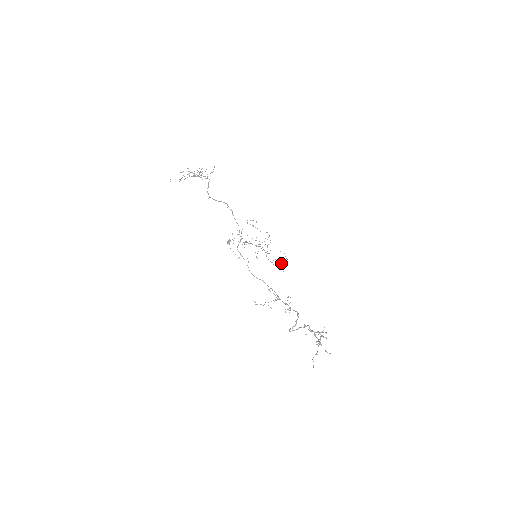
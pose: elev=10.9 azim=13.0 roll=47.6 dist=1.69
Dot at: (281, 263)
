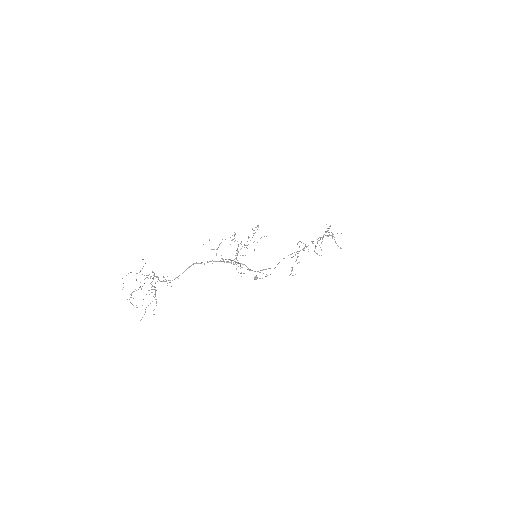
Dot at: occluded
